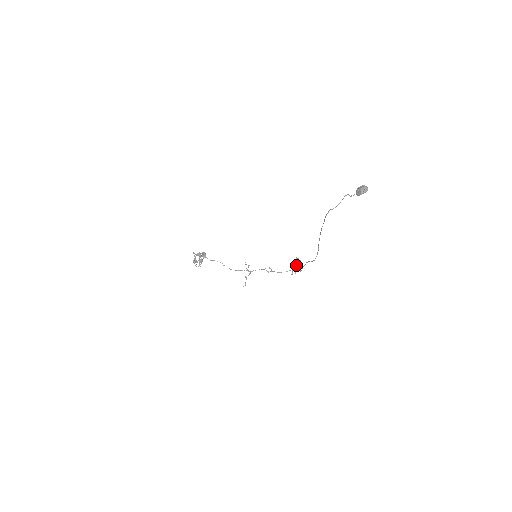
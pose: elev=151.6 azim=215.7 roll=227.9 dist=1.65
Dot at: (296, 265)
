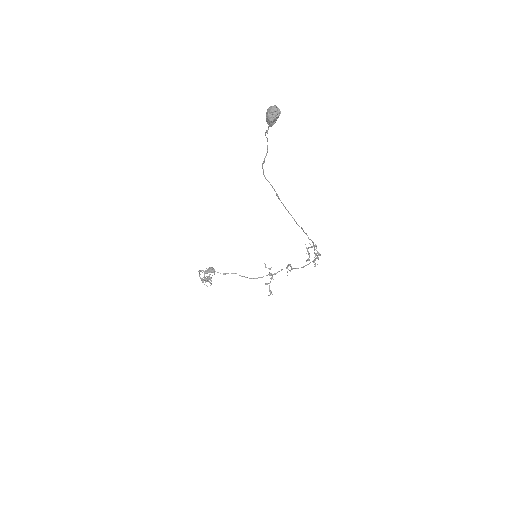
Dot at: occluded
